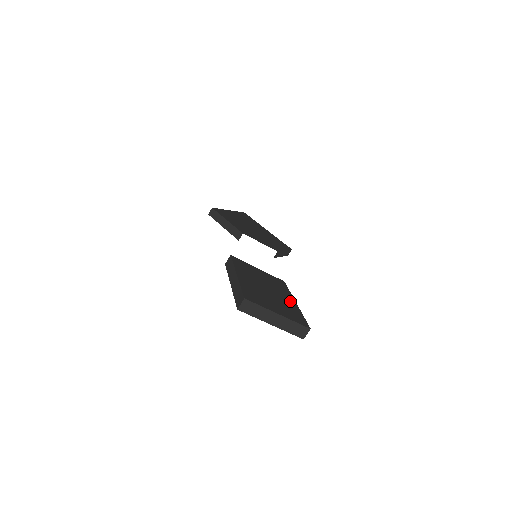
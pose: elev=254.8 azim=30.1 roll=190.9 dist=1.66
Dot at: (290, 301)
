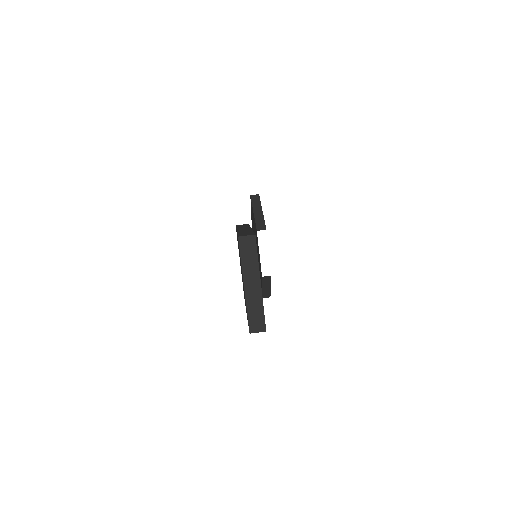
Dot at: occluded
